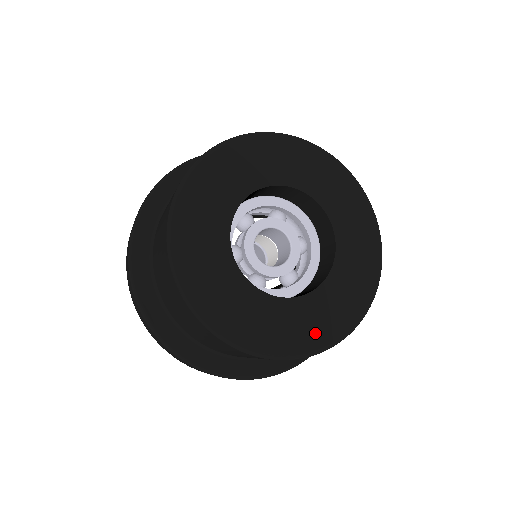
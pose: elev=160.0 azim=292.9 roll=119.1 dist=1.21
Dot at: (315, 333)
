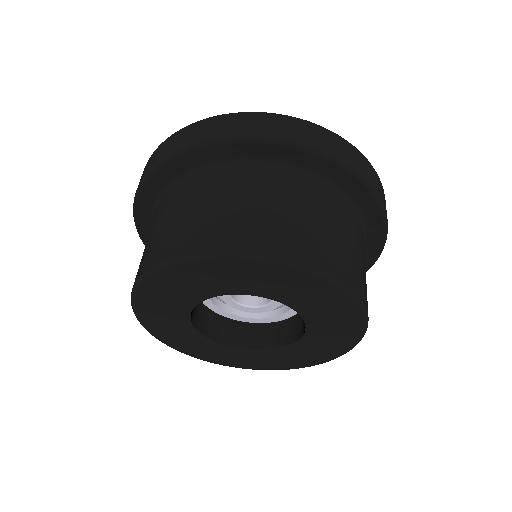
Dot at: (259, 364)
